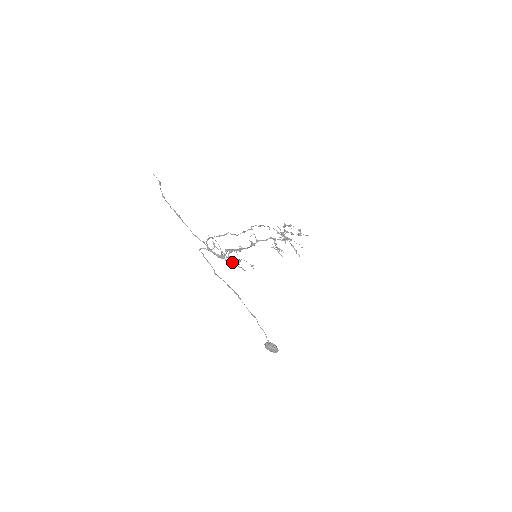
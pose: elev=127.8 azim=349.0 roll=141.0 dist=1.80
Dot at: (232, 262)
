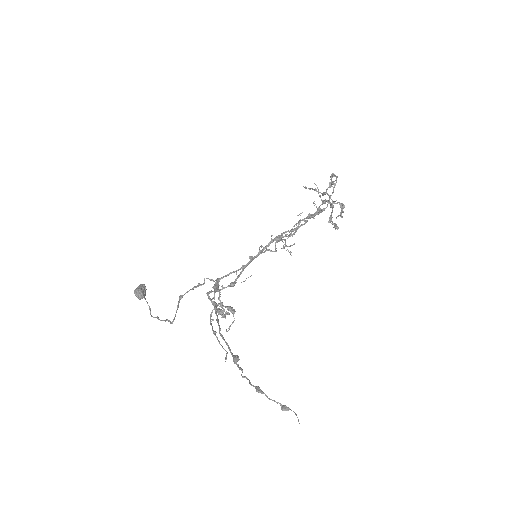
Dot at: (211, 325)
